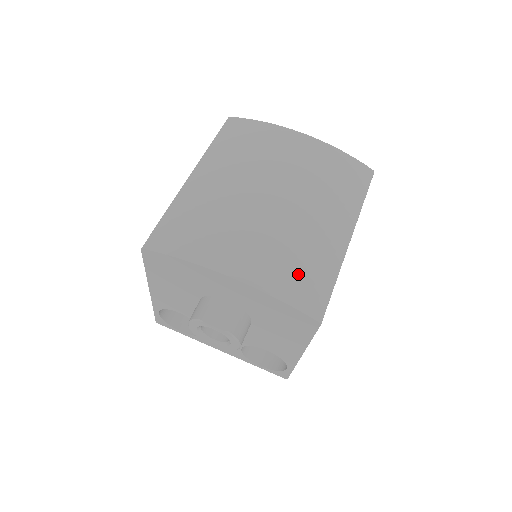
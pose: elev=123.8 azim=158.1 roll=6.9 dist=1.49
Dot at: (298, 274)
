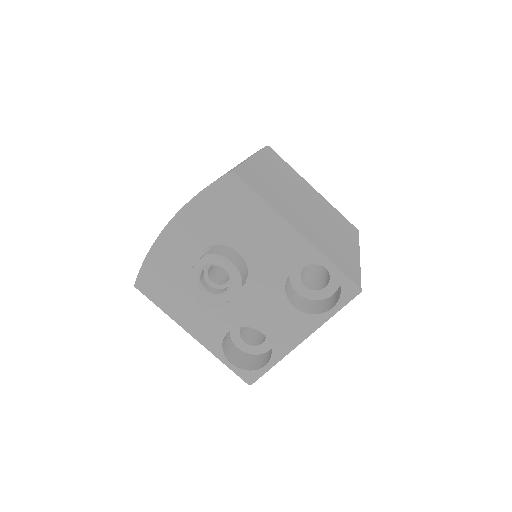
Dot at: occluded
